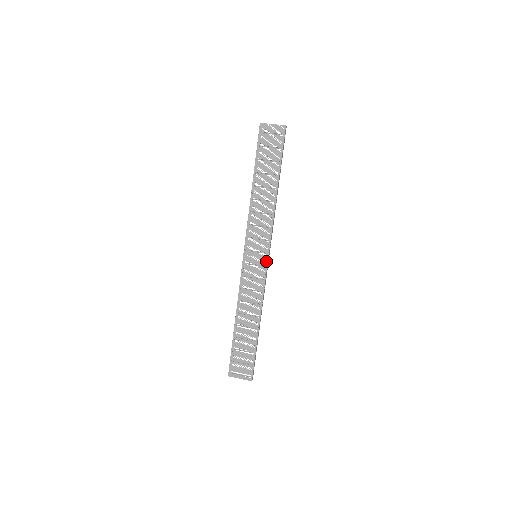
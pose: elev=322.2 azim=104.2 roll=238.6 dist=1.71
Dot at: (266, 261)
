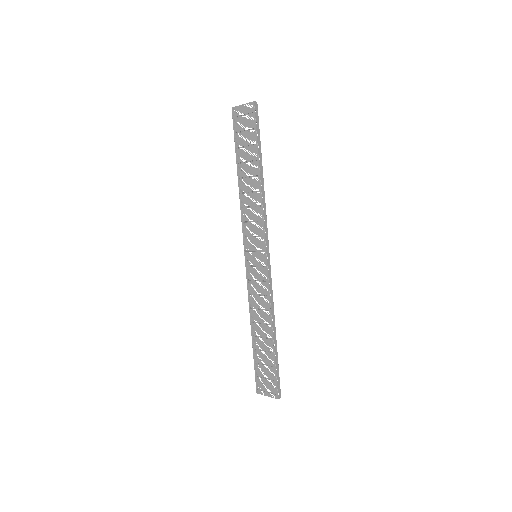
Dot at: (265, 260)
